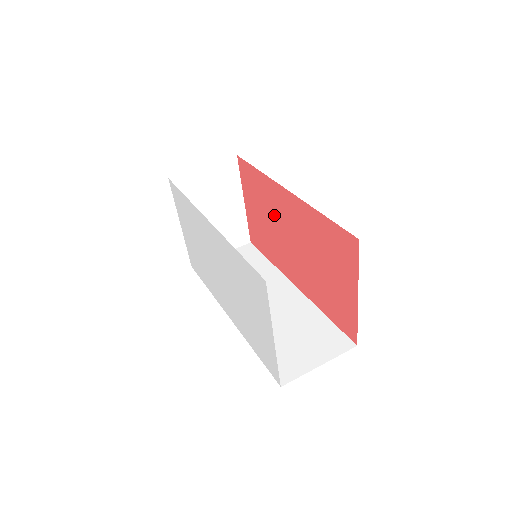
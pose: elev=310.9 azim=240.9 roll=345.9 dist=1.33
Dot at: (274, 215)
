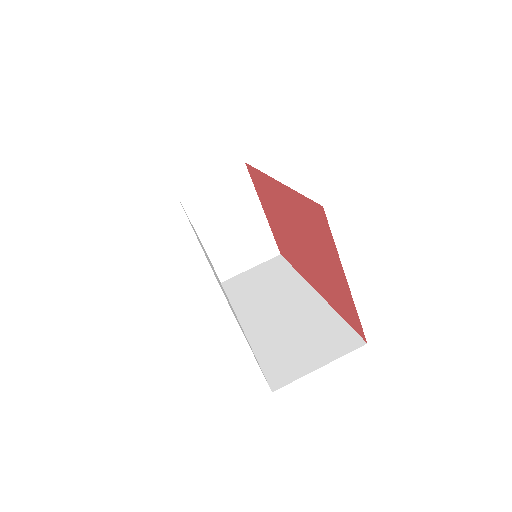
Dot at: (279, 214)
